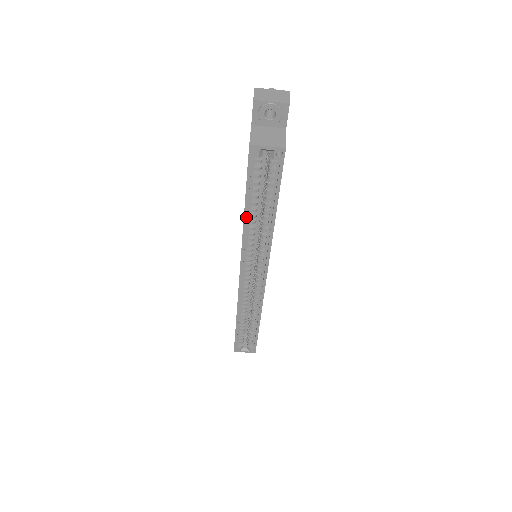
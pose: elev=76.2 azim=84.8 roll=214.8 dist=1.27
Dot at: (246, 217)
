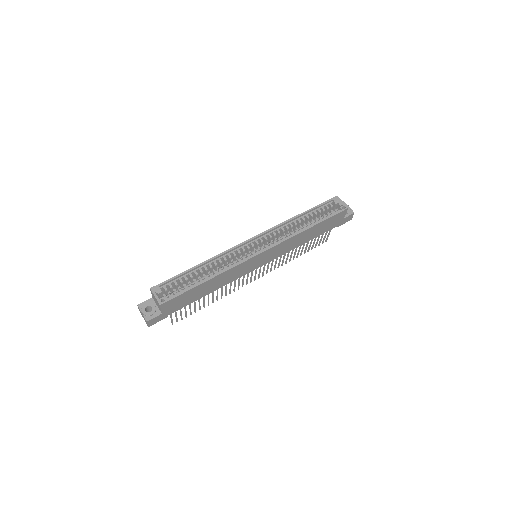
Dot at: (299, 216)
